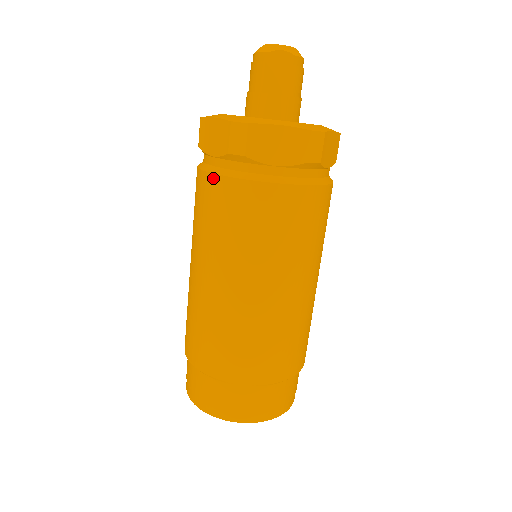
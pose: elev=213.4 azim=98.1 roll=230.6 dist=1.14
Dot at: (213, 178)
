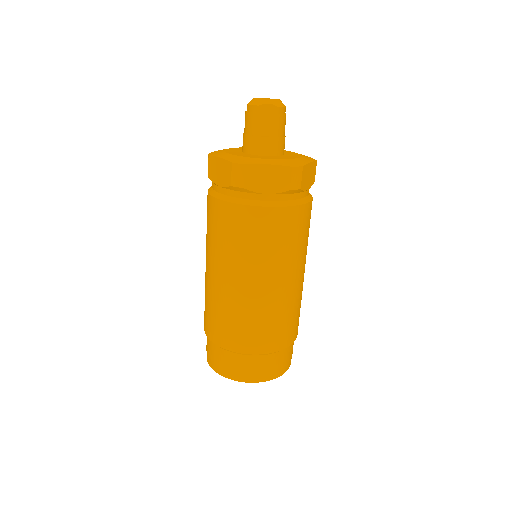
Dot at: (220, 203)
